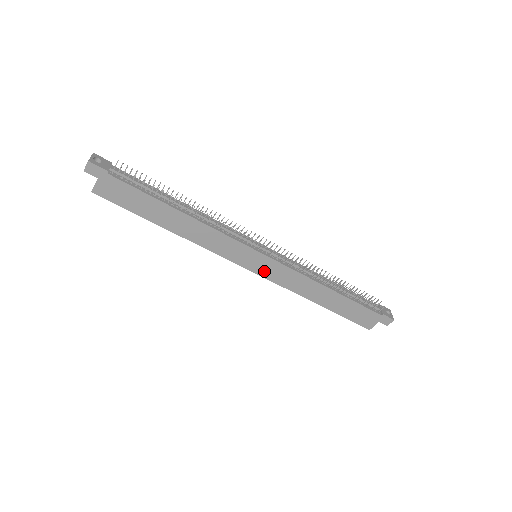
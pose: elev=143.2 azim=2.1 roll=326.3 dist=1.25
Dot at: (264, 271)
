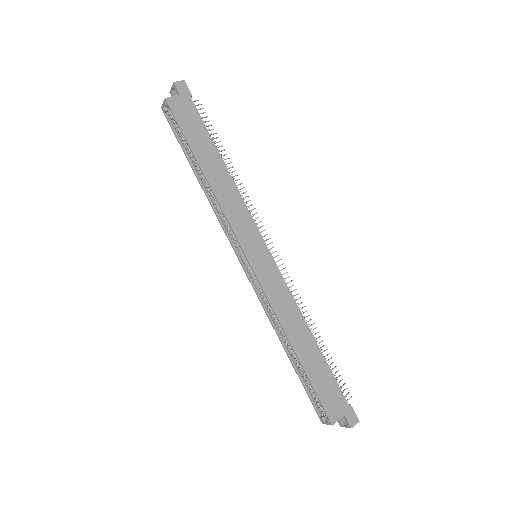
Dot at: (261, 270)
